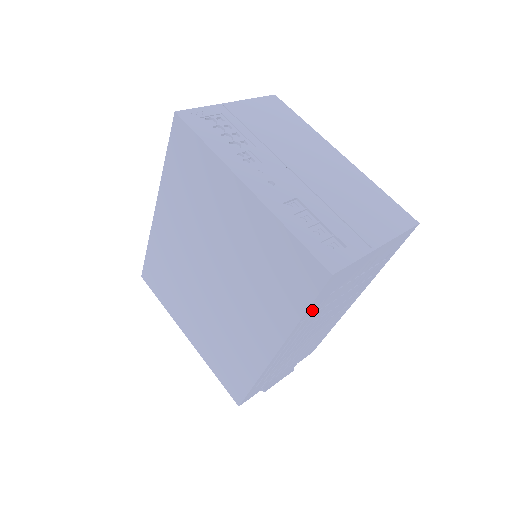
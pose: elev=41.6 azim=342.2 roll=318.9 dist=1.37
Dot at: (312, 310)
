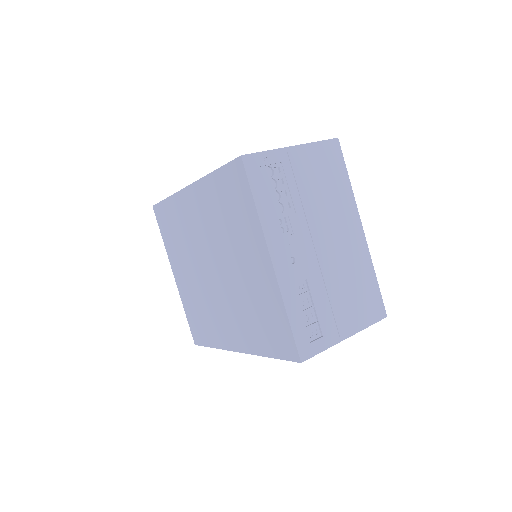
Dot at: occluded
